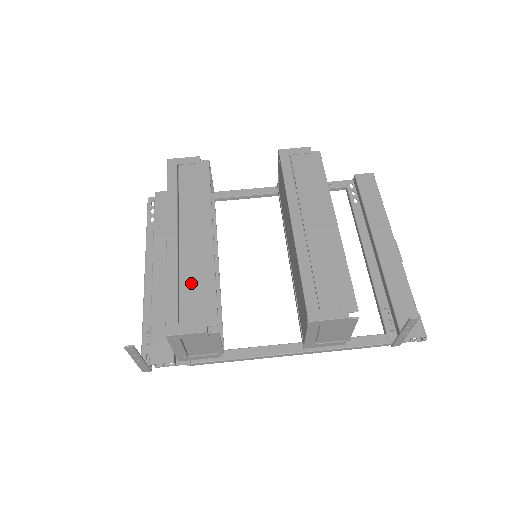
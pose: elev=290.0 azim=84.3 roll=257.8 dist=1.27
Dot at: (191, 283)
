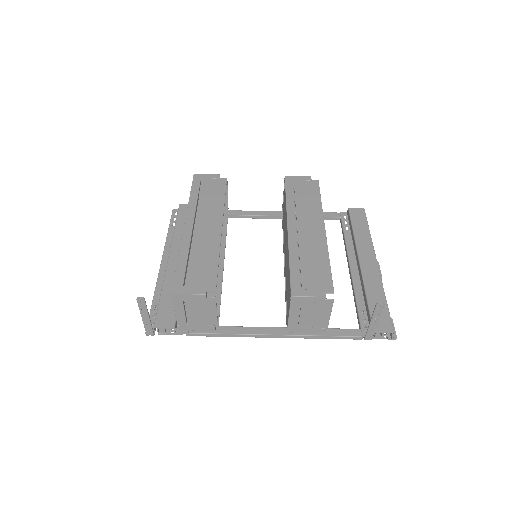
Dot at: (198, 260)
